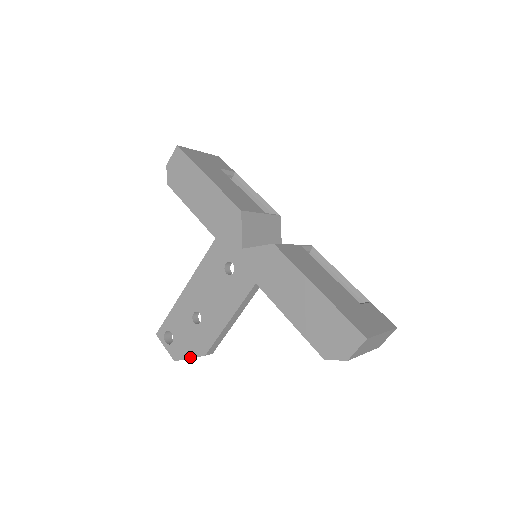
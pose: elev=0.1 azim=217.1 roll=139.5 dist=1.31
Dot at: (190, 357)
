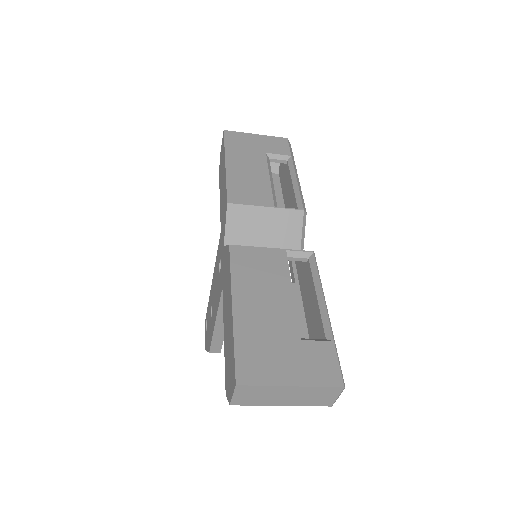
Dot at: (207, 350)
